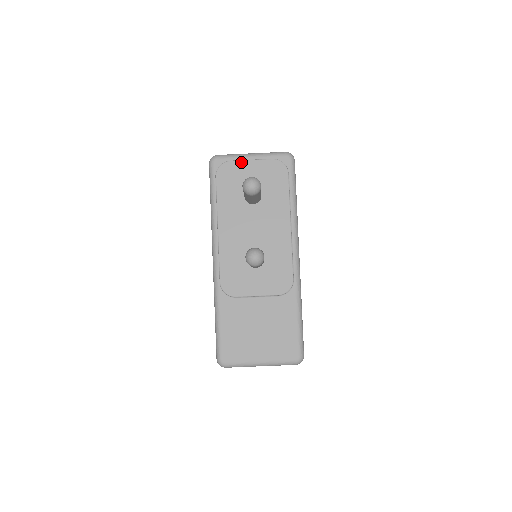
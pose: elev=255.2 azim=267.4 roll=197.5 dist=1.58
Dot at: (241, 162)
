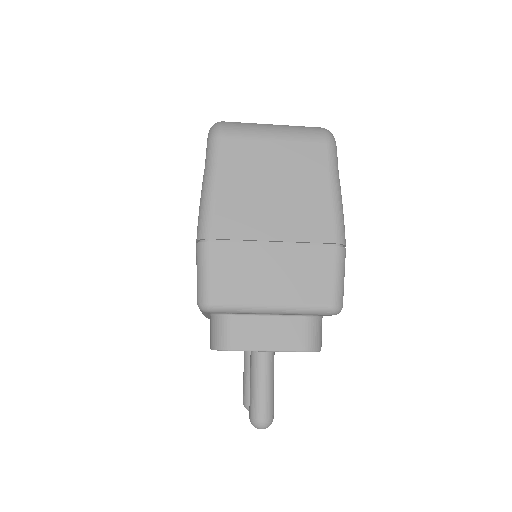
Dot at: occluded
